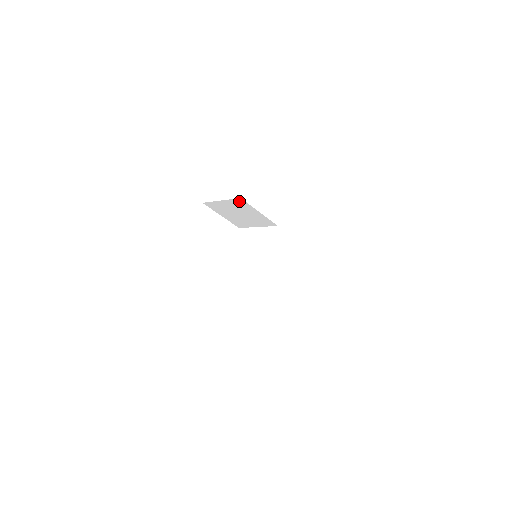
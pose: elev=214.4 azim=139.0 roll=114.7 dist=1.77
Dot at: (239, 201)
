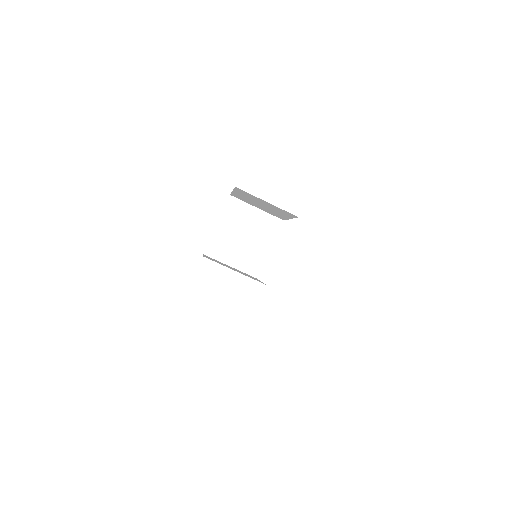
Dot at: (240, 190)
